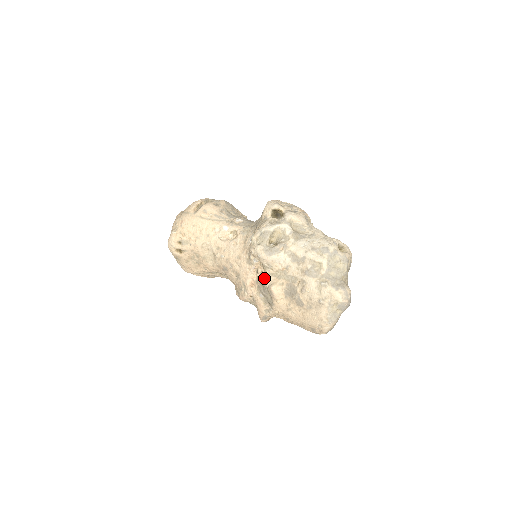
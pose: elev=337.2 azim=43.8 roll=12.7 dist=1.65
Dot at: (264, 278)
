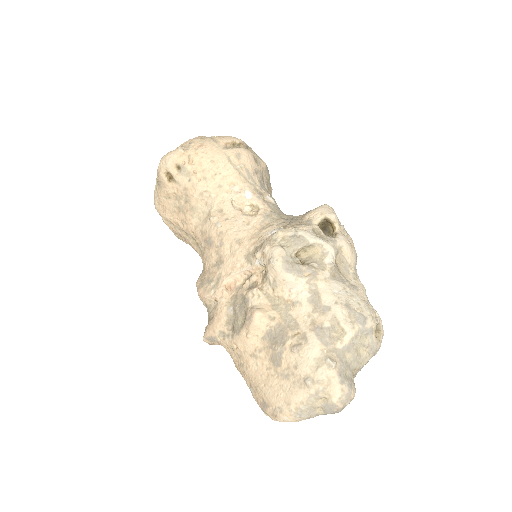
Dot at: (254, 292)
